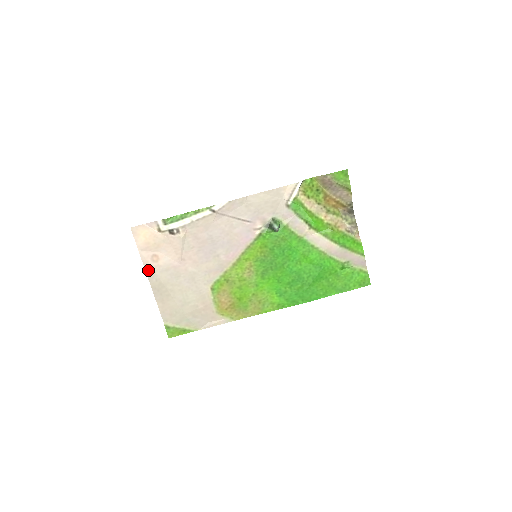
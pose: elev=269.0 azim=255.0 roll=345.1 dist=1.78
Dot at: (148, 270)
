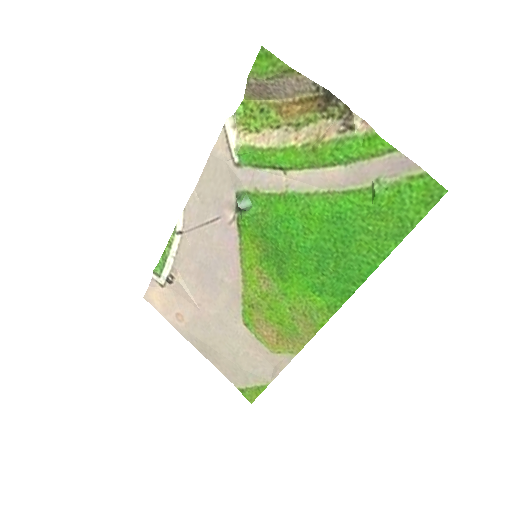
Dot at: (183, 333)
